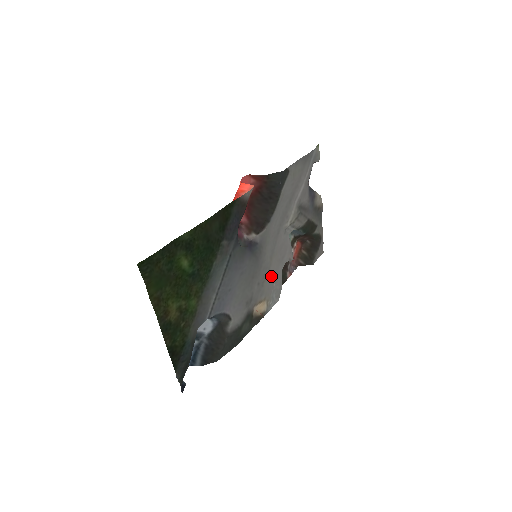
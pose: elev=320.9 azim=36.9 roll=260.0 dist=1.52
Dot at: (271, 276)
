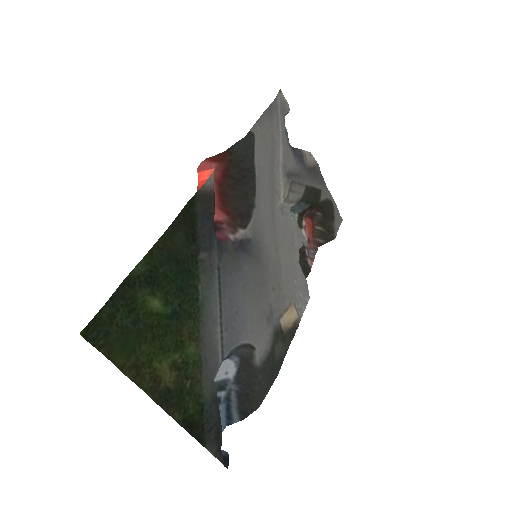
Dot at: (286, 273)
